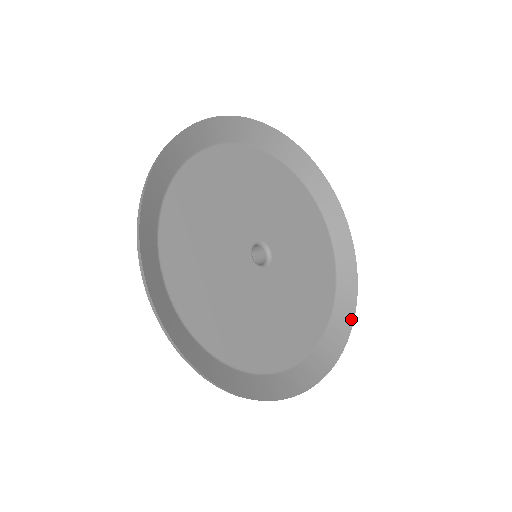
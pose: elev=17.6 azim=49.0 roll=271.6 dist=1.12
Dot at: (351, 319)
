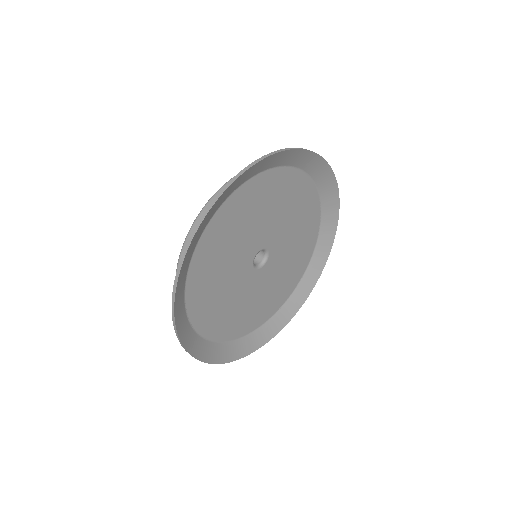
Dot at: (309, 291)
